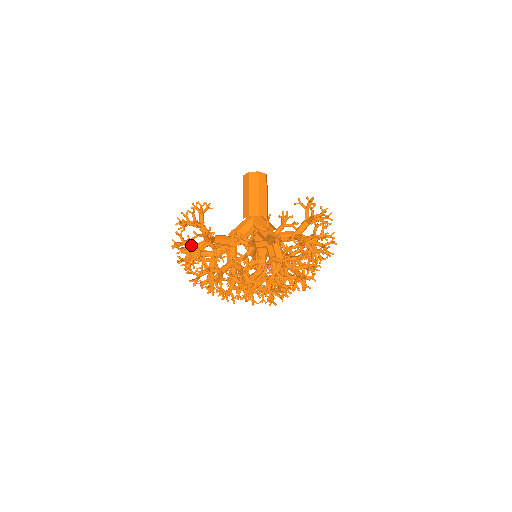
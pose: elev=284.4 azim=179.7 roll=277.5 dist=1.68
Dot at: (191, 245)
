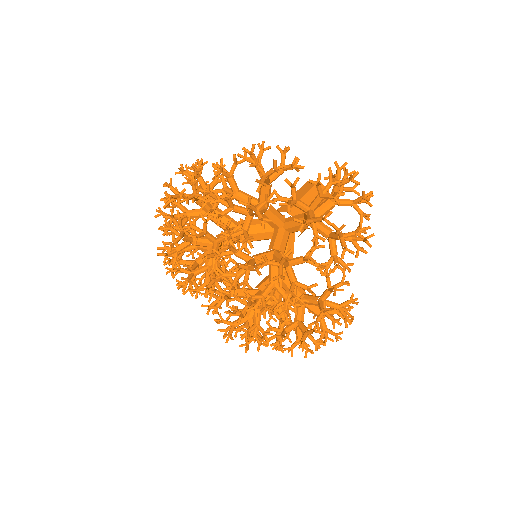
Dot at: (171, 181)
